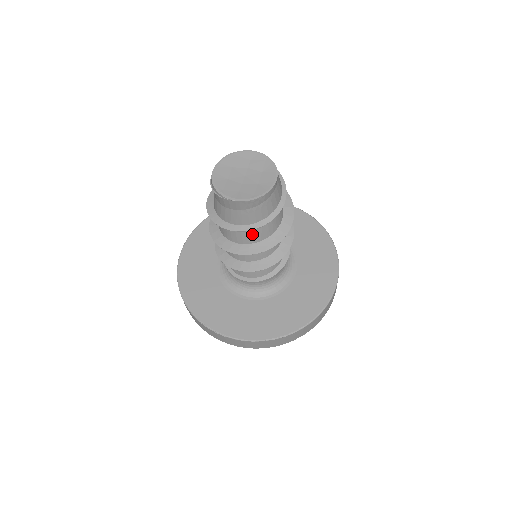
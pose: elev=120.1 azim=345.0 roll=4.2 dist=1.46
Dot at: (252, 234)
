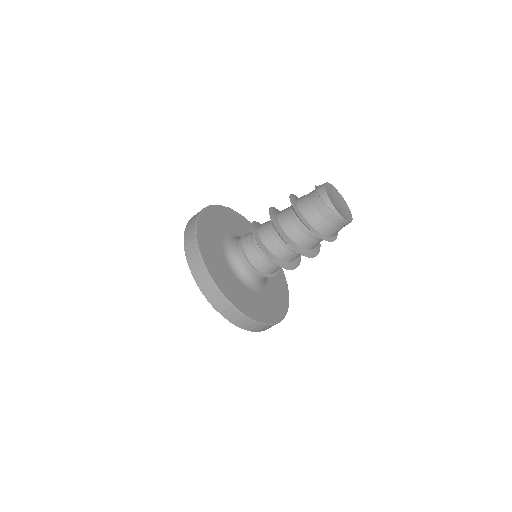
Dot at: occluded
